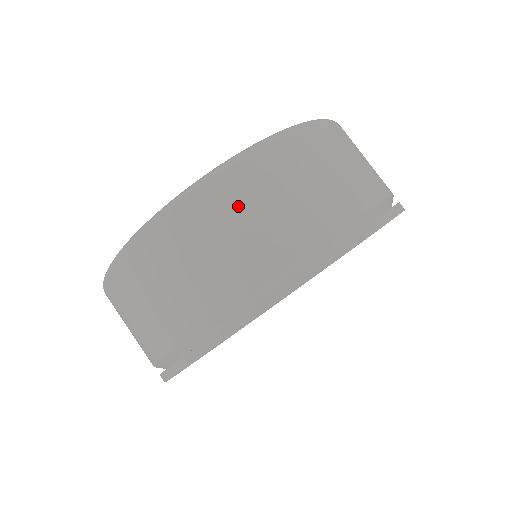
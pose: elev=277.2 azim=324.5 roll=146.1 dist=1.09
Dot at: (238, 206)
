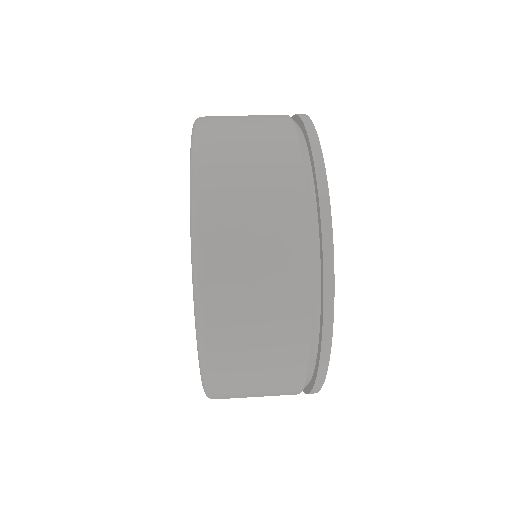
Dot at: occluded
